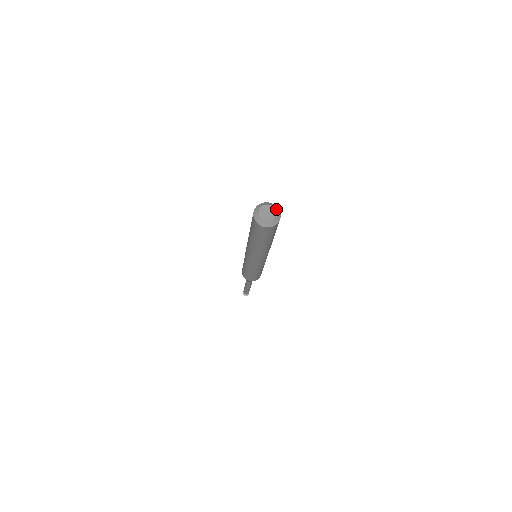
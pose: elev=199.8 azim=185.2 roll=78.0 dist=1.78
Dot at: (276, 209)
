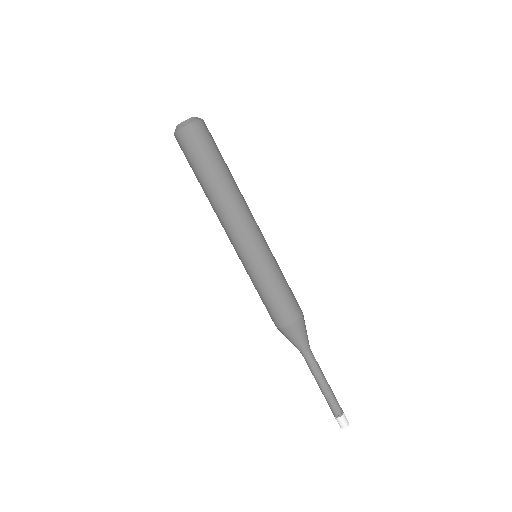
Dot at: occluded
